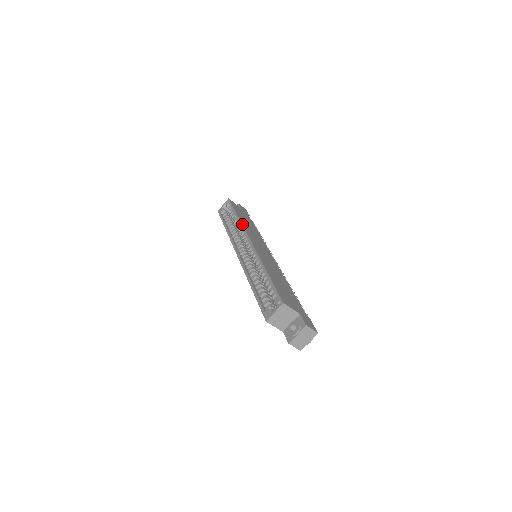
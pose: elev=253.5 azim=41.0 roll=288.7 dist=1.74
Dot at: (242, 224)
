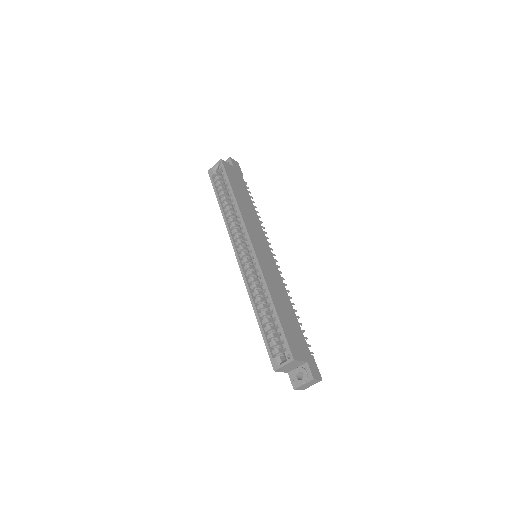
Dot at: (241, 214)
